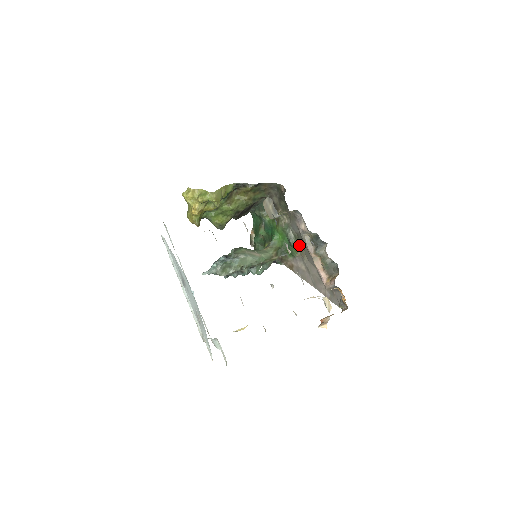
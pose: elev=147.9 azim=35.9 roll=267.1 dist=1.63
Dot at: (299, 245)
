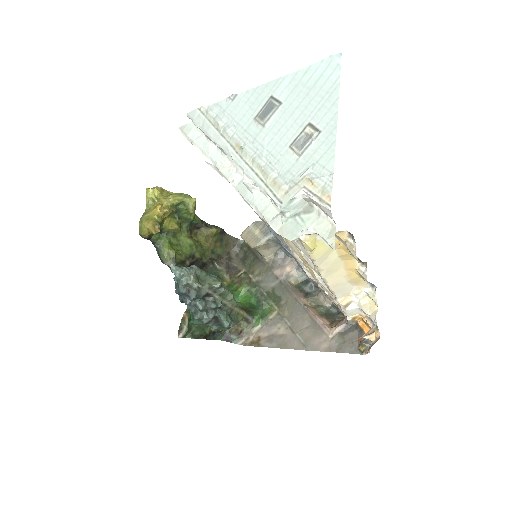
Dot at: (275, 301)
